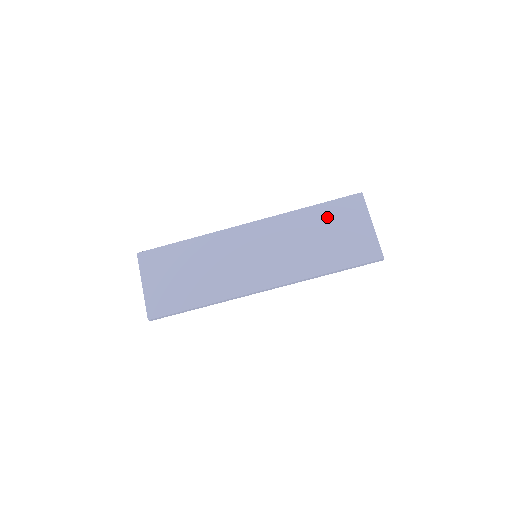
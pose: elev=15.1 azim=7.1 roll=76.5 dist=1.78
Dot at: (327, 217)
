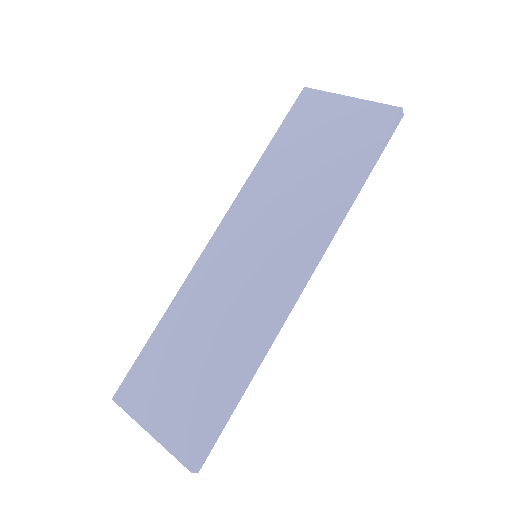
Dot at: (293, 141)
